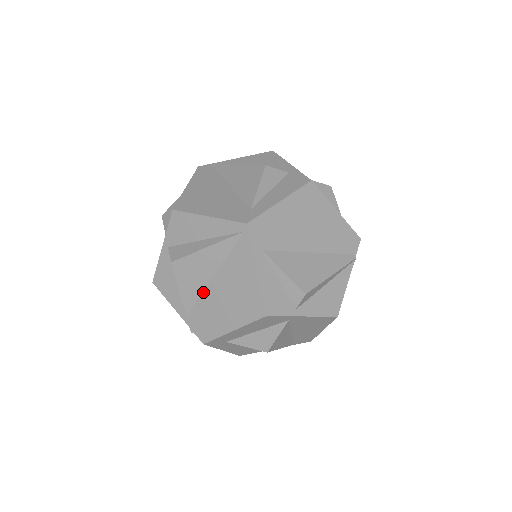
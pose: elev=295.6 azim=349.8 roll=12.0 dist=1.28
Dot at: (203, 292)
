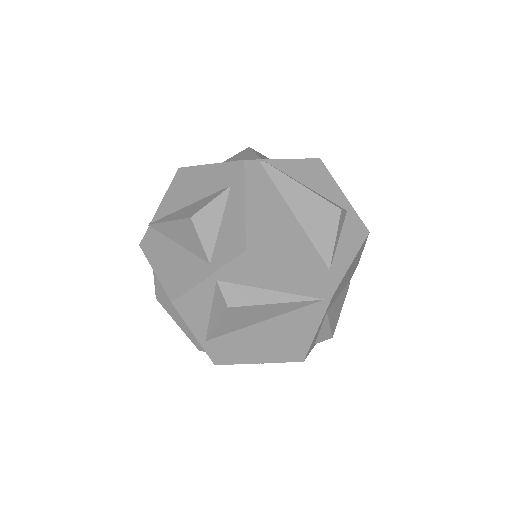
Dot at: (242, 329)
